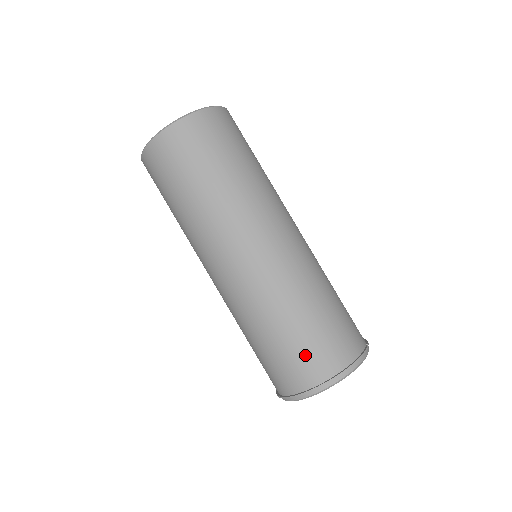
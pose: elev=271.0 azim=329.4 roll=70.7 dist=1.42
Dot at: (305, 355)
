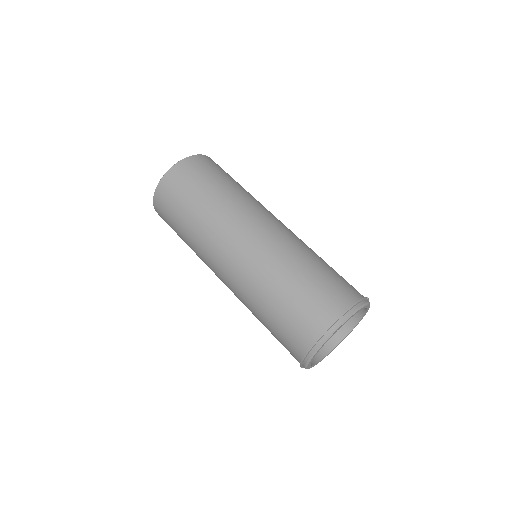
Dot at: (309, 306)
